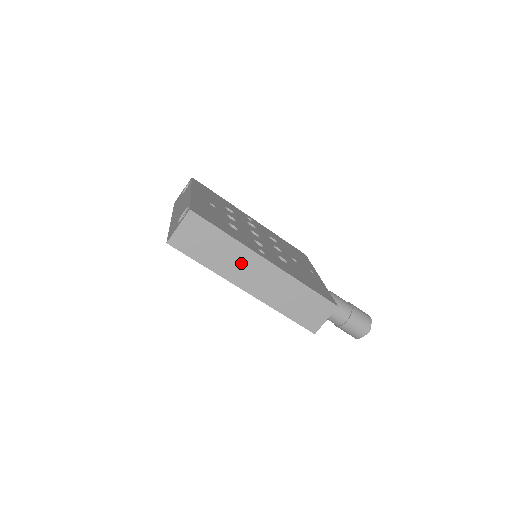
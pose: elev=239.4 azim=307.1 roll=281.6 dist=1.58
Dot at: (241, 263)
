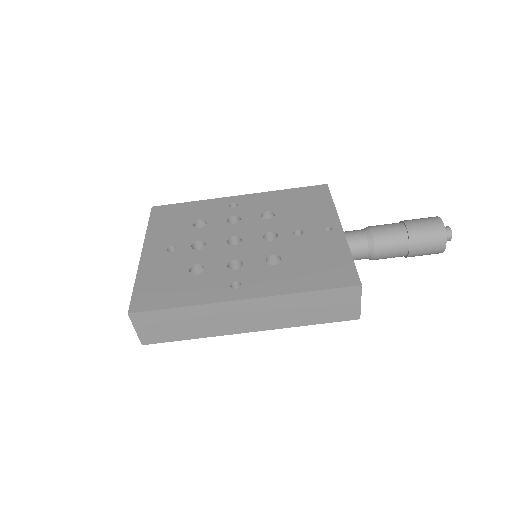
Dot at: (220, 317)
